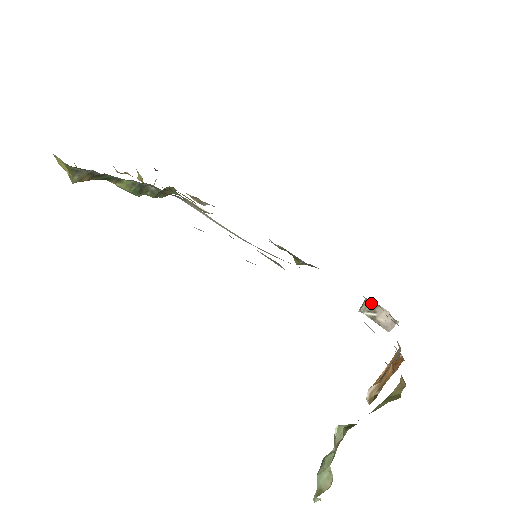
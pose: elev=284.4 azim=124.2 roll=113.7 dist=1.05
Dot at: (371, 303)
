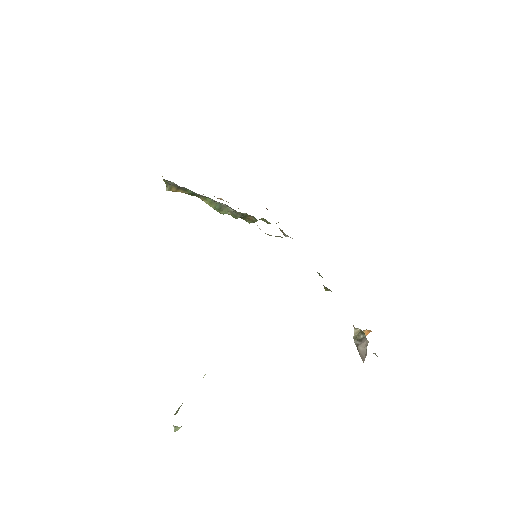
Dot at: (362, 332)
